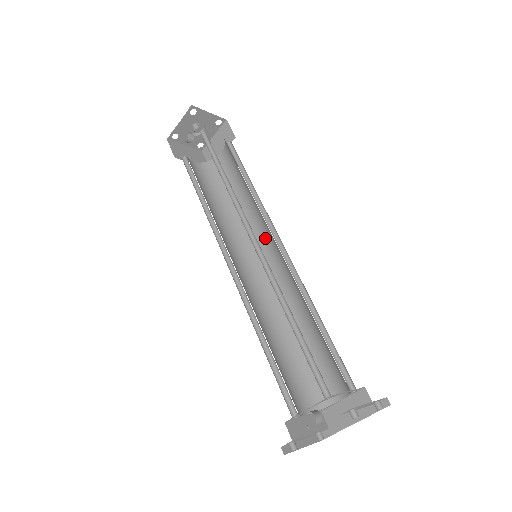
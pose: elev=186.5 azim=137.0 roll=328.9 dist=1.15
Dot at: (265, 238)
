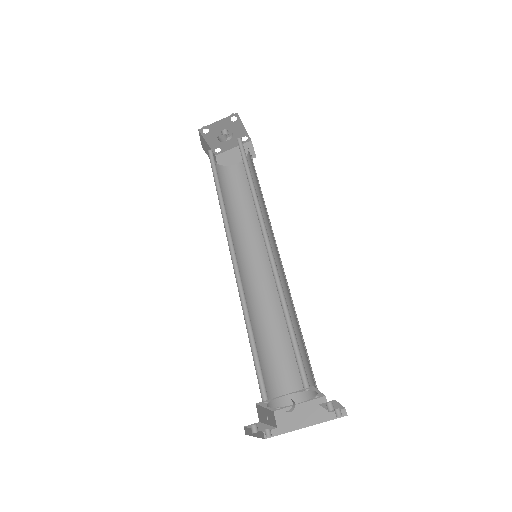
Dot at: (261, 246)
